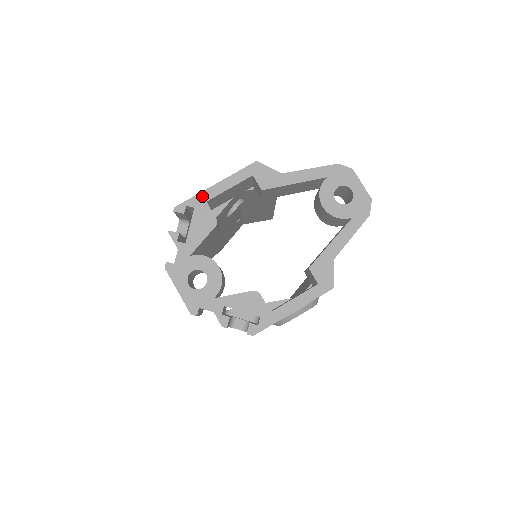
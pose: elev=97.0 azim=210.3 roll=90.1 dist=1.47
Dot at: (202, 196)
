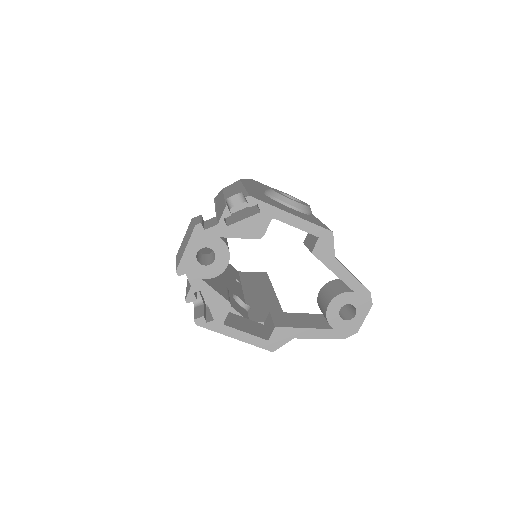
Dot at: (275, 211)
